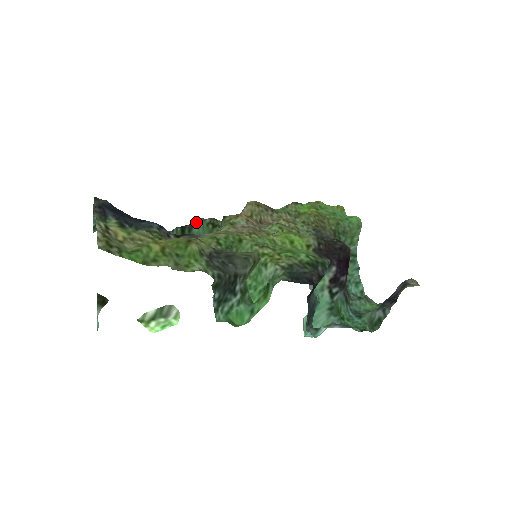
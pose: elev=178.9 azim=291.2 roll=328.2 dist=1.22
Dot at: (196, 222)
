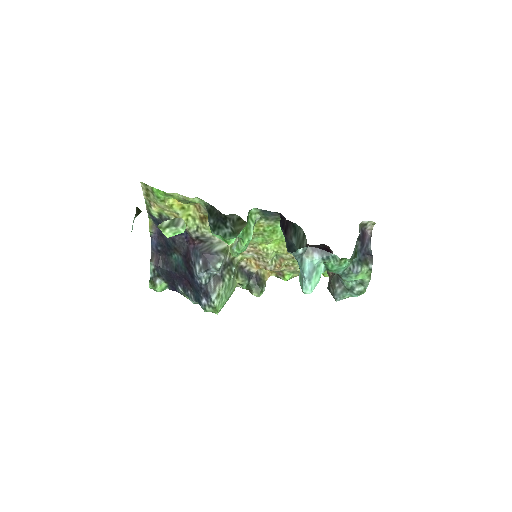
Dot at: occluded
